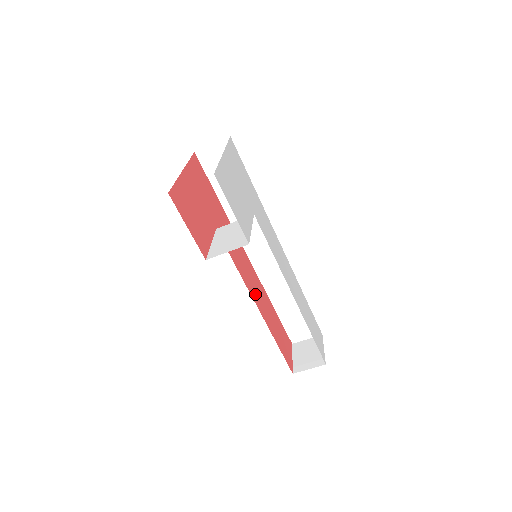
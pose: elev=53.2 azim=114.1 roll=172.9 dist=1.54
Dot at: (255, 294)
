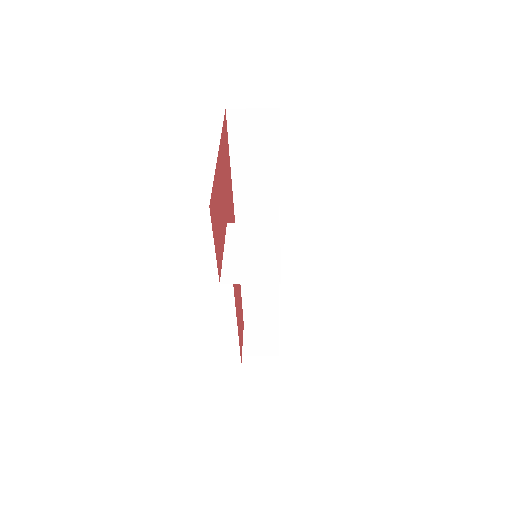
Dot at: (235, 288)
